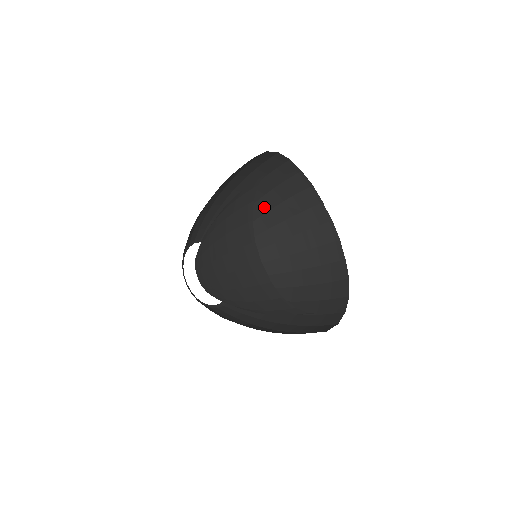
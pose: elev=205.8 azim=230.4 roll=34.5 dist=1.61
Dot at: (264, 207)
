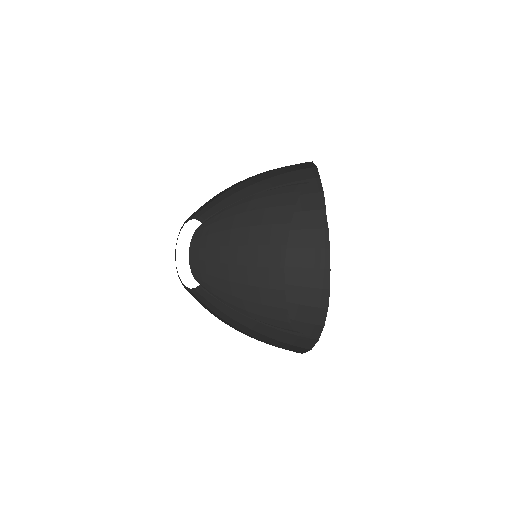
Dot at: occluded
